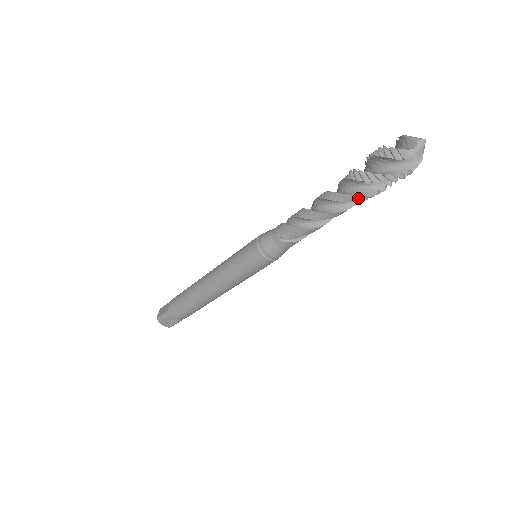
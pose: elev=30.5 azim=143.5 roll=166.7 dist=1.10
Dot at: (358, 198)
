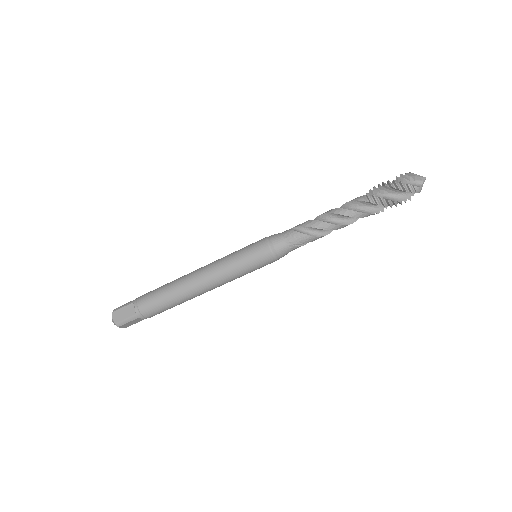
Dot at: occluded
